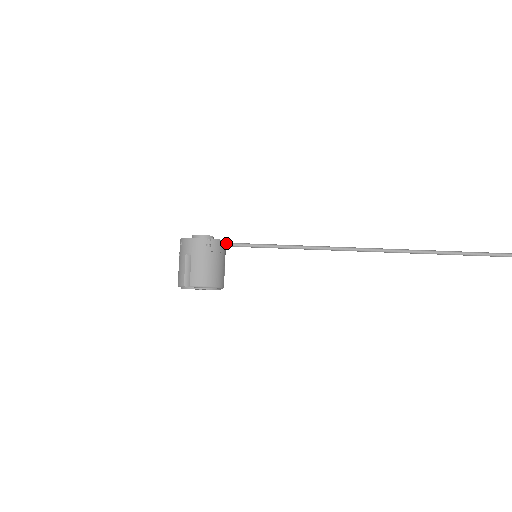
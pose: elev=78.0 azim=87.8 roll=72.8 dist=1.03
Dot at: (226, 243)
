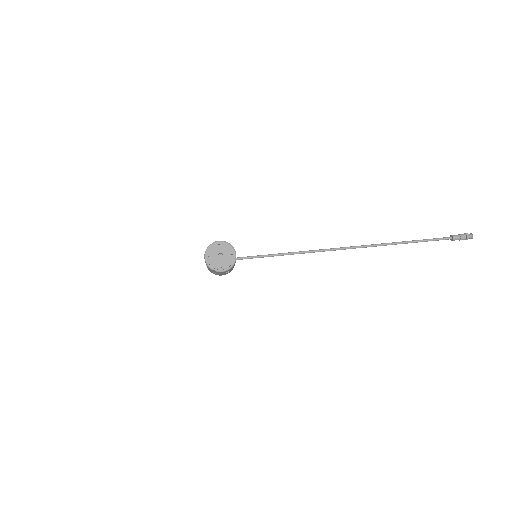
Dot at: (236, 258)
